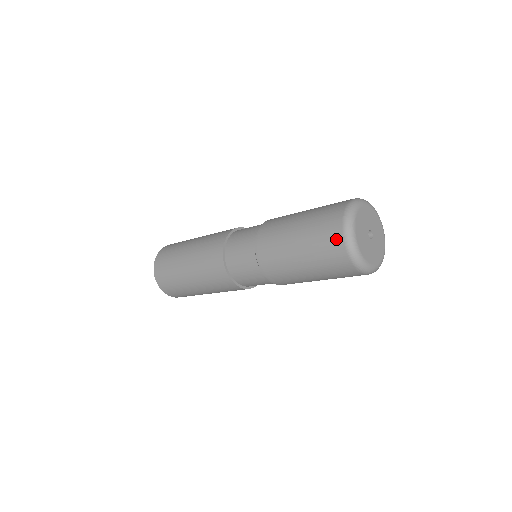
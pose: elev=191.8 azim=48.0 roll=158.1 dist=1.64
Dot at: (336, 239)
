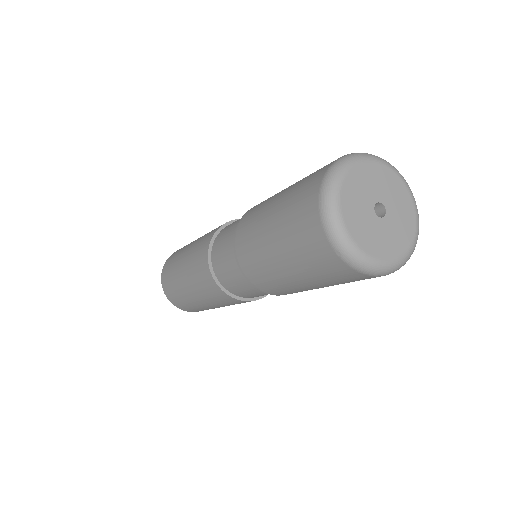
Dot at: (312, 191)
